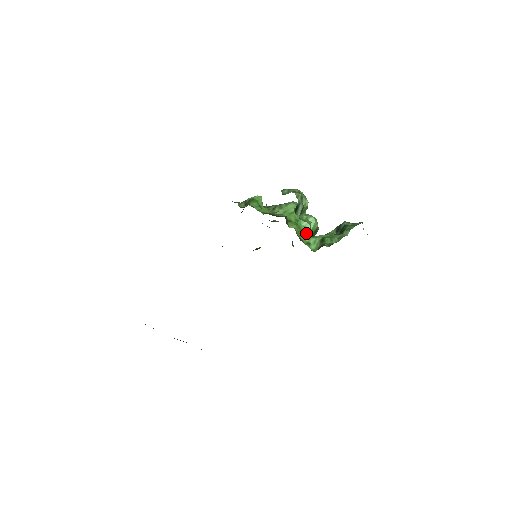
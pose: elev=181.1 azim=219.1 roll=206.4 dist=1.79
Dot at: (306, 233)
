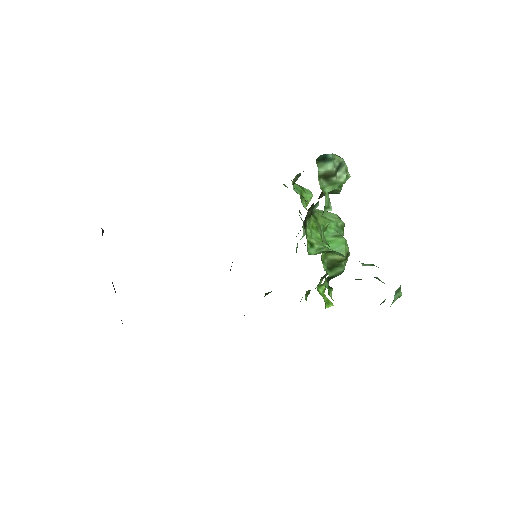
Dot at: (320, 238)
